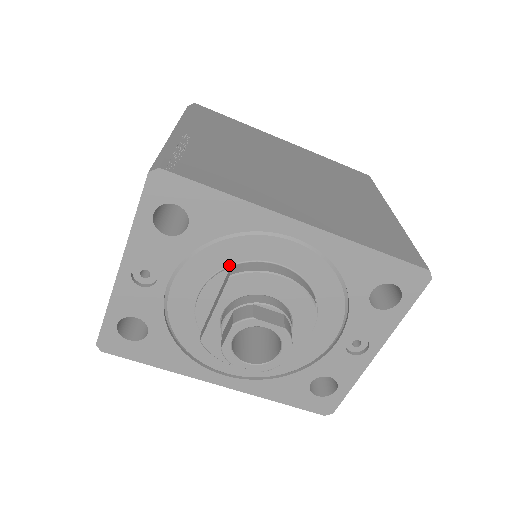
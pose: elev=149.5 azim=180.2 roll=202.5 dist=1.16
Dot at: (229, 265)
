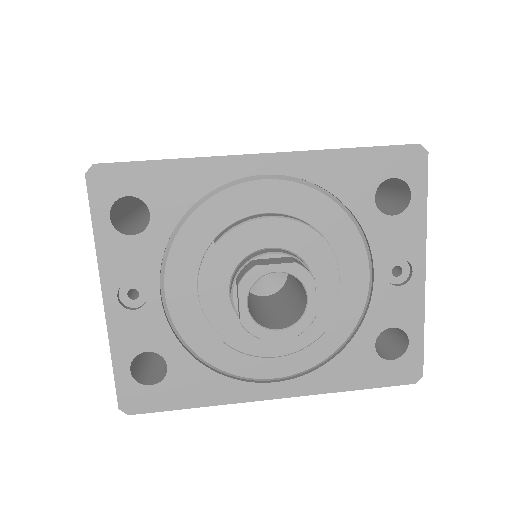
Dot at: (212, 239)
